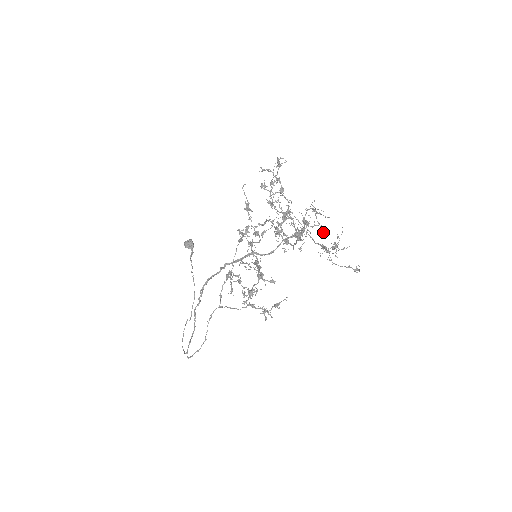
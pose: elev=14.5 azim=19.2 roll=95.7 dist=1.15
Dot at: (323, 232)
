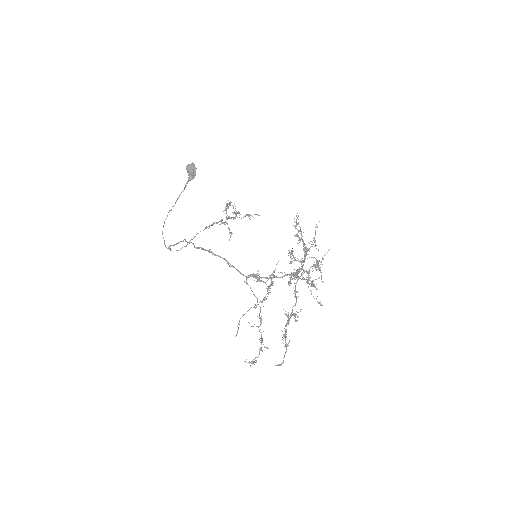
Dot at: (314, 242)
